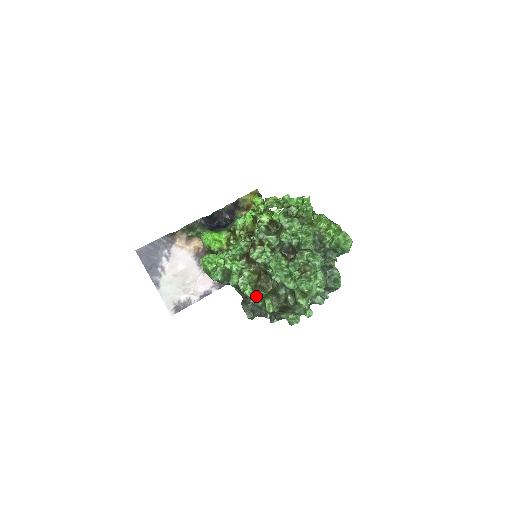
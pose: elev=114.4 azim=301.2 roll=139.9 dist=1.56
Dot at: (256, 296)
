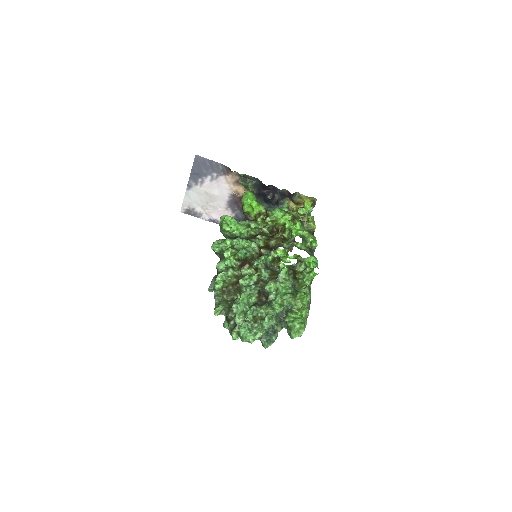
Dot at: (220, 293)
